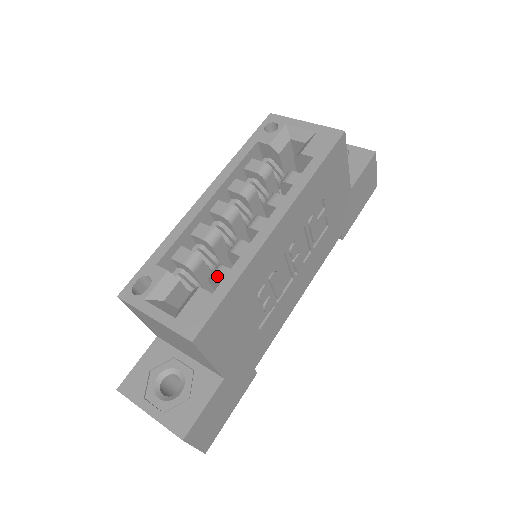
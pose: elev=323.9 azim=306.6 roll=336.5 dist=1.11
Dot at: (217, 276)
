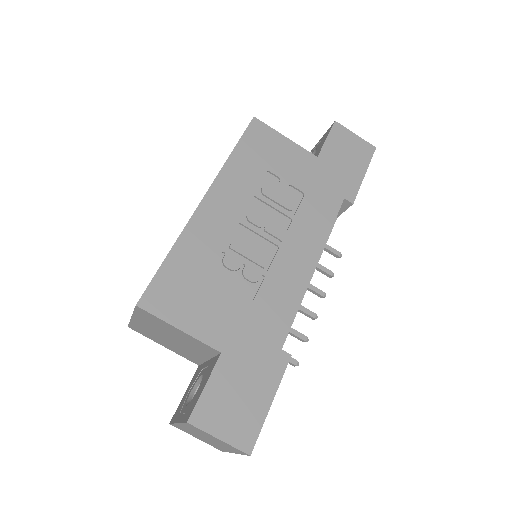
Dot at: occluded
